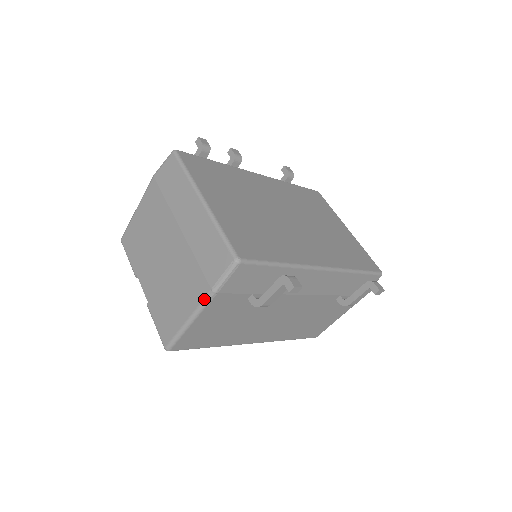
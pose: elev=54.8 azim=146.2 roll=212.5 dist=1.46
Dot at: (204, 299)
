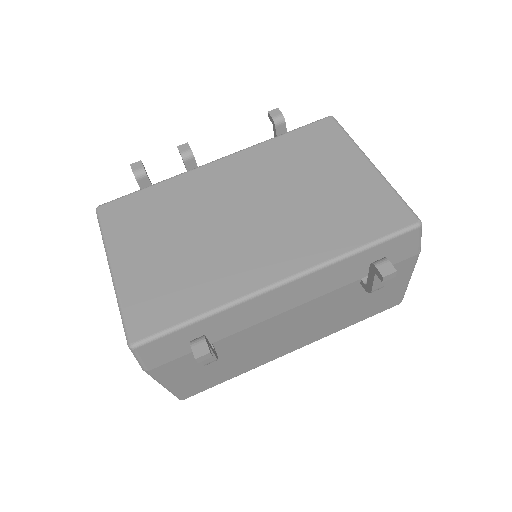
Dot at: (148, 374)
